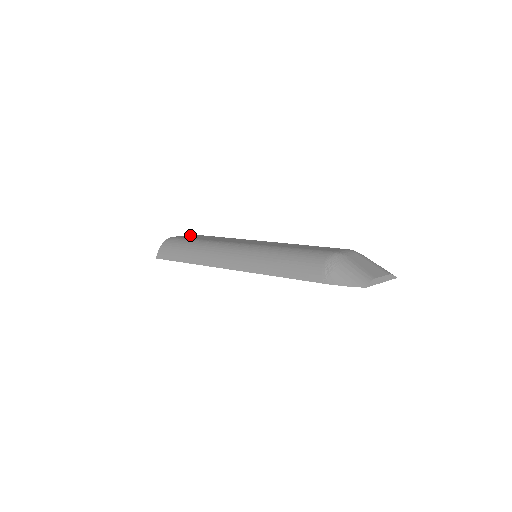
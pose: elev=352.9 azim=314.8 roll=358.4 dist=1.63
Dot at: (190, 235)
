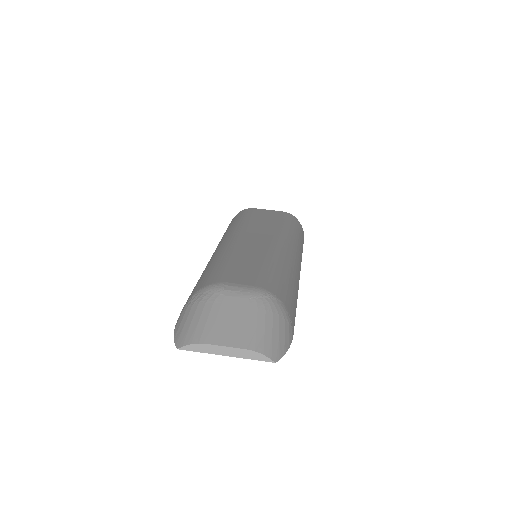
Dot at: (274, 211)
